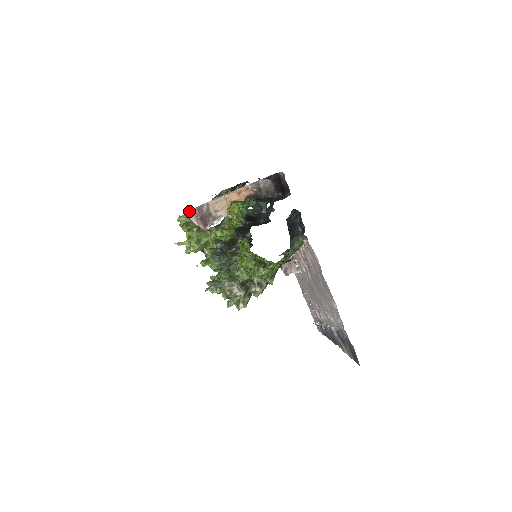
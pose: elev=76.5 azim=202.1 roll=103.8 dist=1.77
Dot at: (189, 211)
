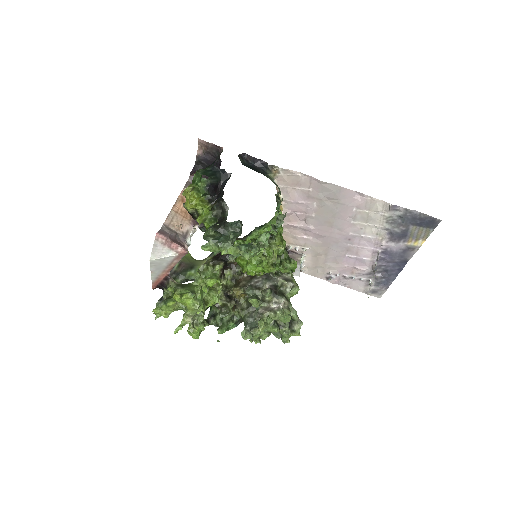
Dot at: (154, 247)
